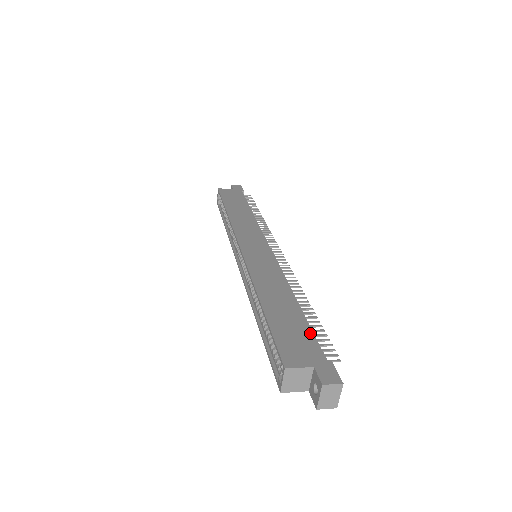
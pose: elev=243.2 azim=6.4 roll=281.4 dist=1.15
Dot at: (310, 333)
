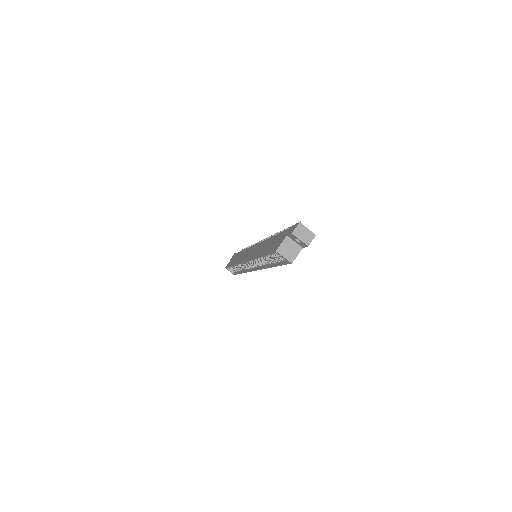
Dot at: (282, 233)
